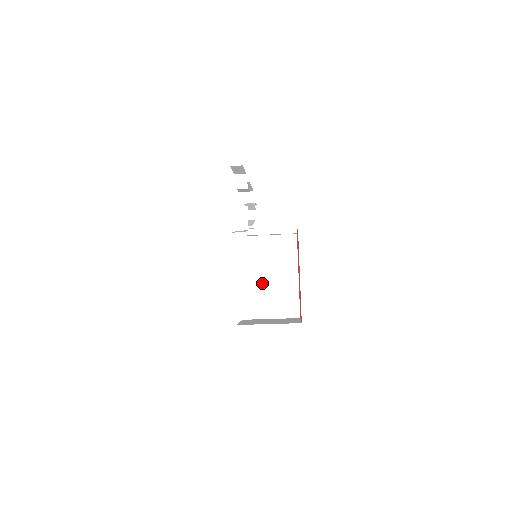
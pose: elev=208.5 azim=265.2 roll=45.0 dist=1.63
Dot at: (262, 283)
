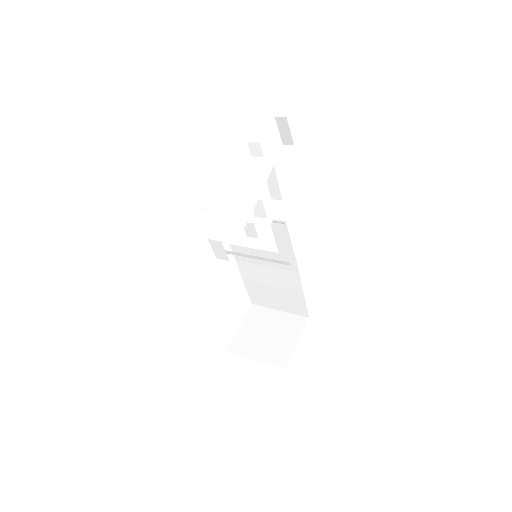
Dot at: (264, 285)
